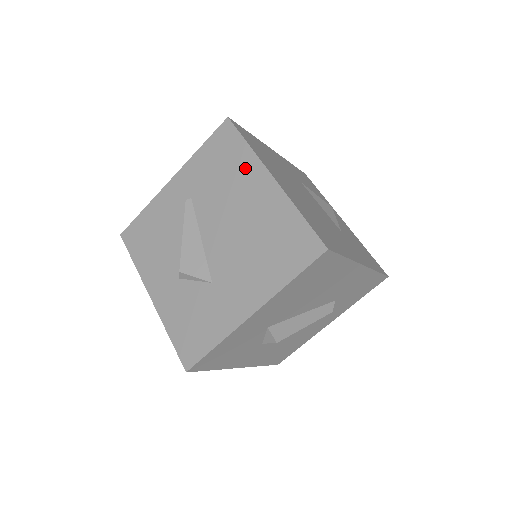
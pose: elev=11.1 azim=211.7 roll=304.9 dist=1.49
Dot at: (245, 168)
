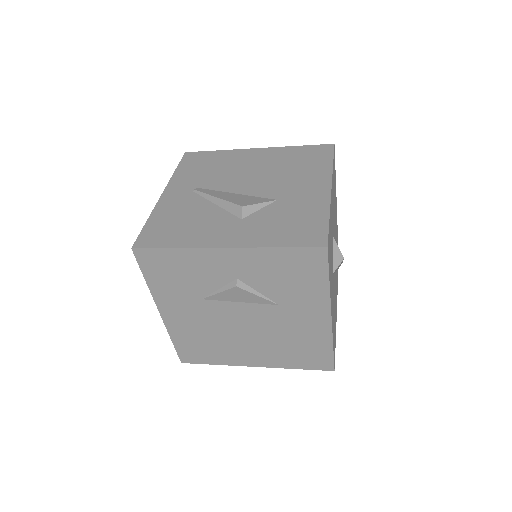
Dot at: (230, 156)
